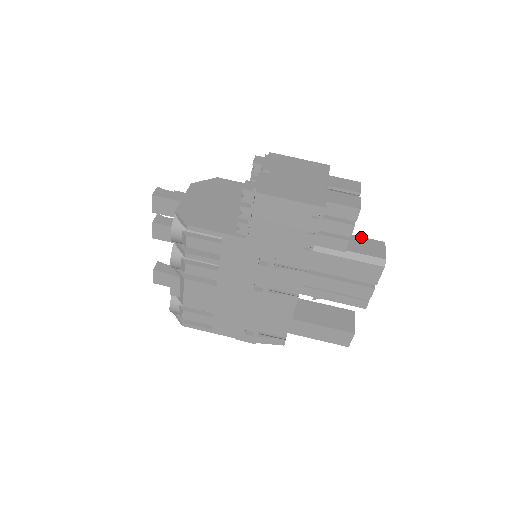
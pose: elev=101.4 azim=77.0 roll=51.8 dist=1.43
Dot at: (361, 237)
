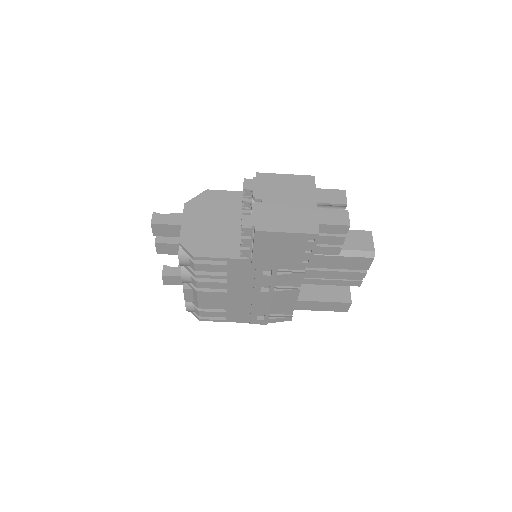
Dot at: (350, 230)
